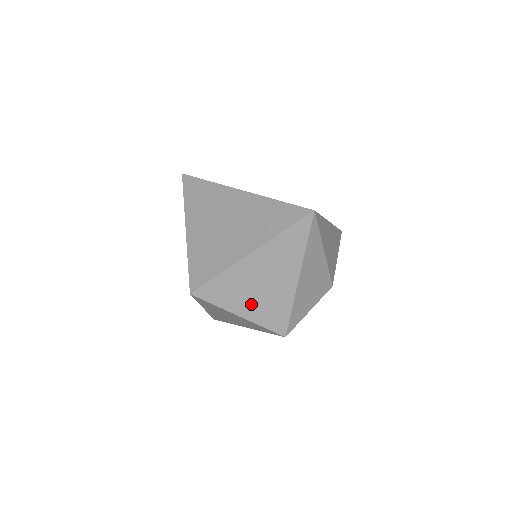
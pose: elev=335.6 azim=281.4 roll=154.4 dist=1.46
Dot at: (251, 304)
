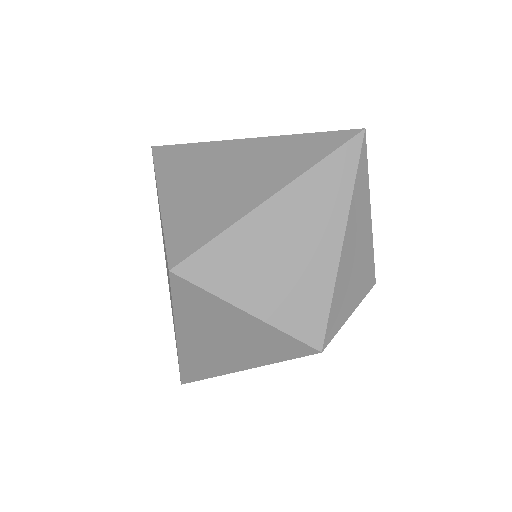
Dot at: (268, 289)
